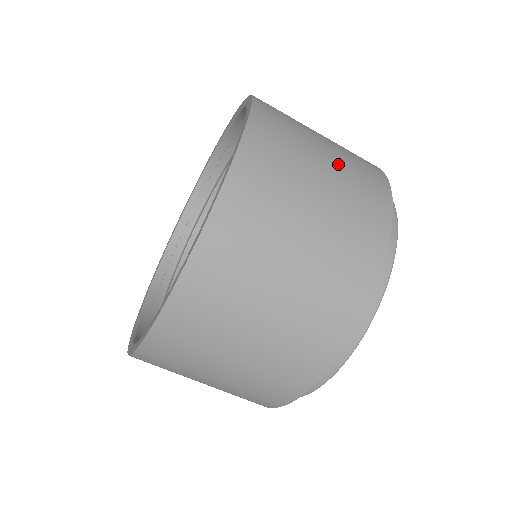
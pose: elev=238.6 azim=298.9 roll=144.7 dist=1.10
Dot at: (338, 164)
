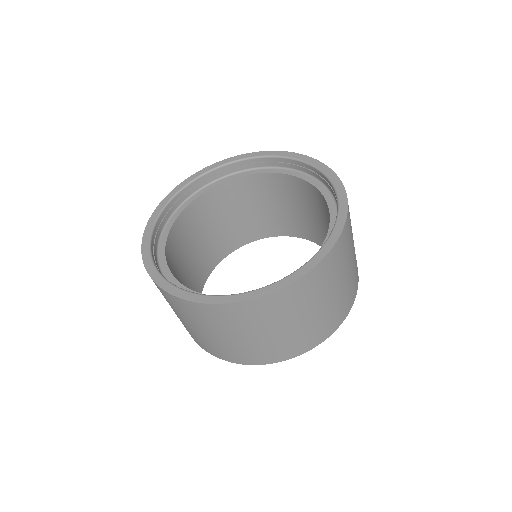
Dot at: occluded
